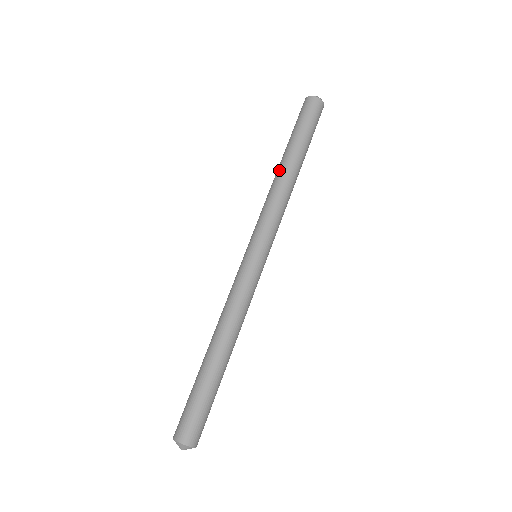
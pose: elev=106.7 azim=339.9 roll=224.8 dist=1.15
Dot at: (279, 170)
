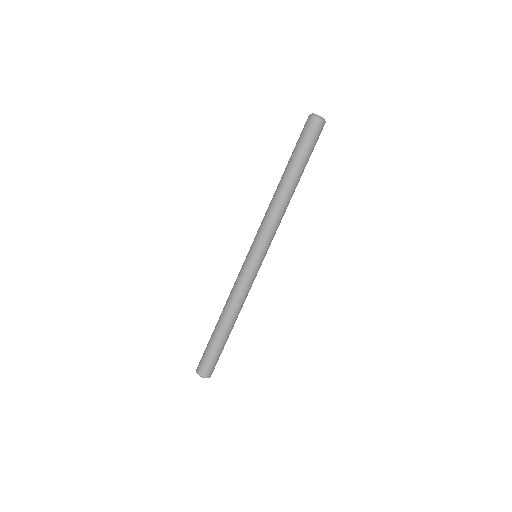
Dot at: (277, 187)
